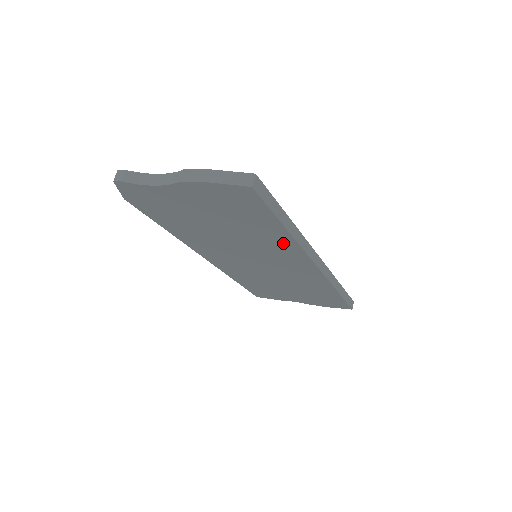
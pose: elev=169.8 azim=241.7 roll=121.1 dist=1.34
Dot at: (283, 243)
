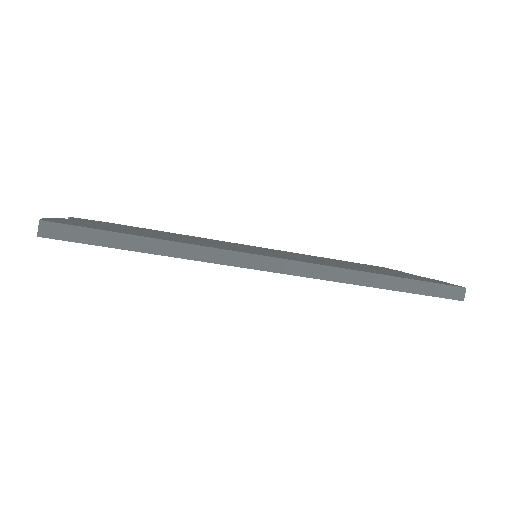
Dot at: occluded
